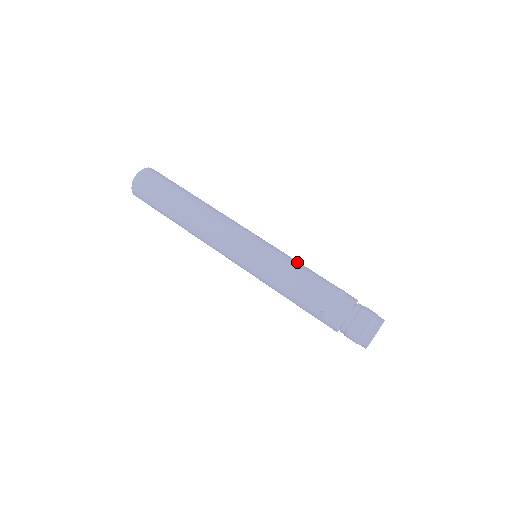
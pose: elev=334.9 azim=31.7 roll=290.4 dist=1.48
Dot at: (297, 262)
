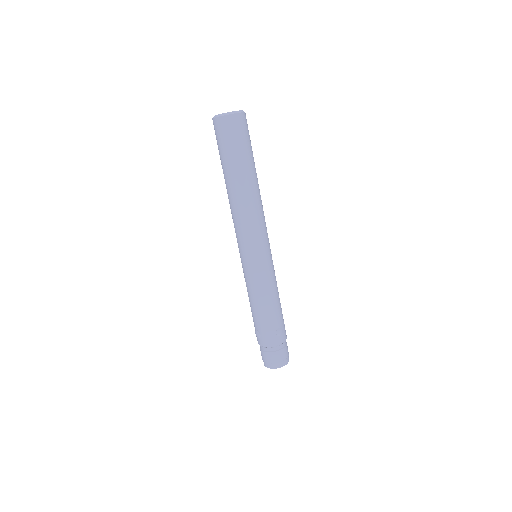
Dot at: (275, 289)
